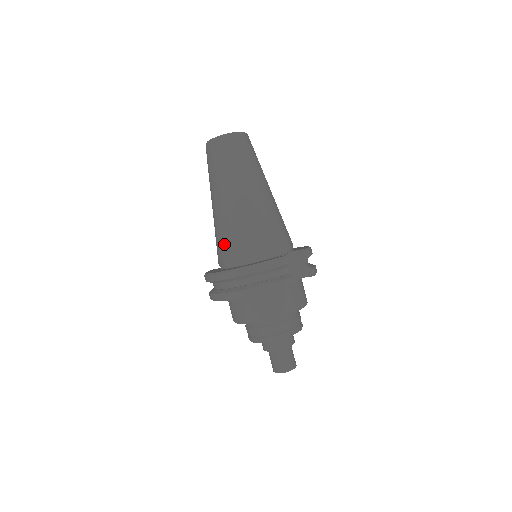
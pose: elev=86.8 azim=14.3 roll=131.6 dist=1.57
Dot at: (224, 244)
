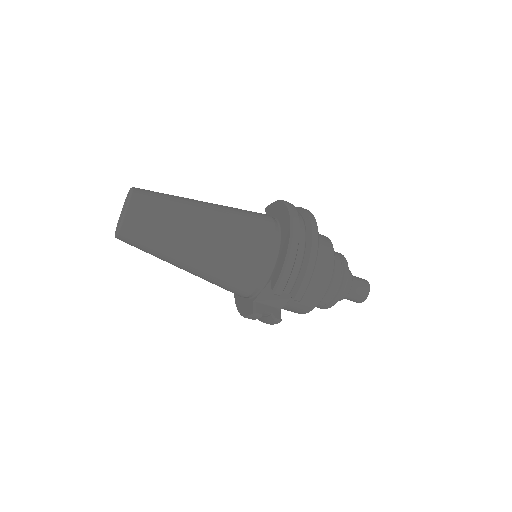
Dot at: occluded
